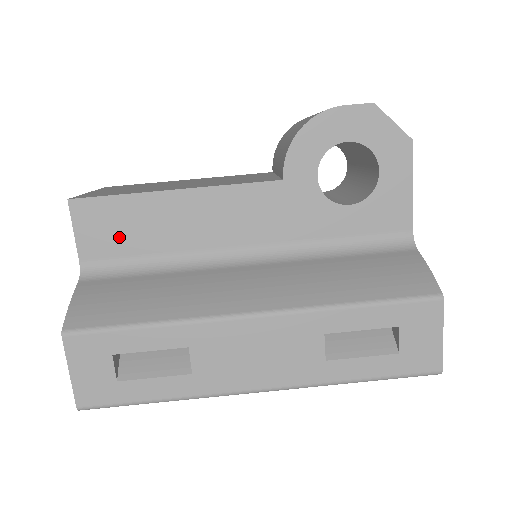
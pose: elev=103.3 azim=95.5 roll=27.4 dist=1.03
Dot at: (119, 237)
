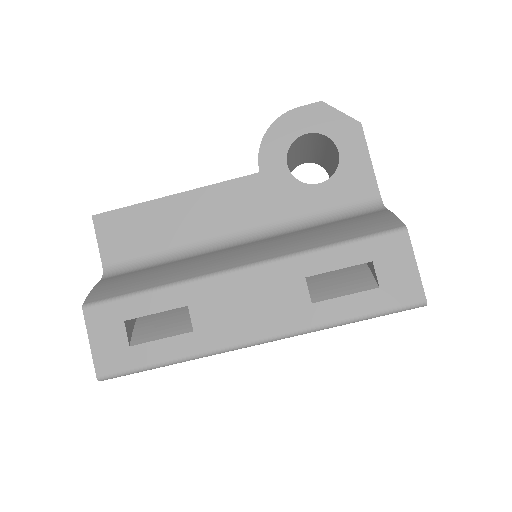
Dot at: (133, 240)
